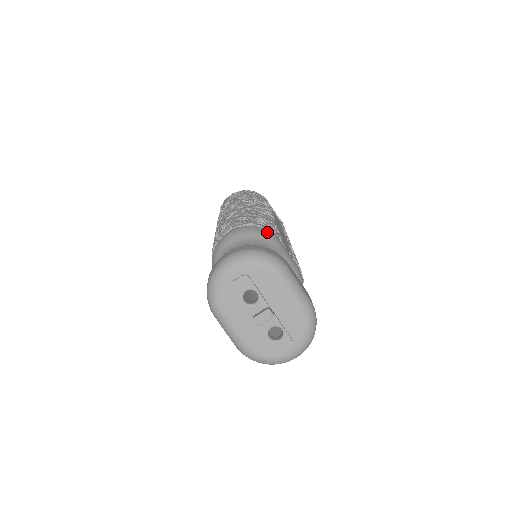
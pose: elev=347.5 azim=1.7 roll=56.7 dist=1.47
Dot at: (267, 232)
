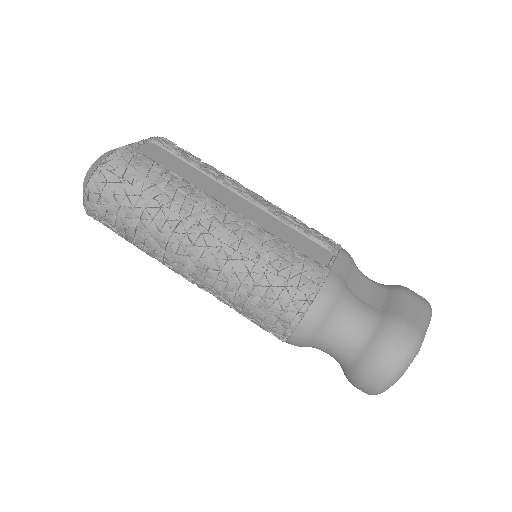
Dot at: (328, 294)
